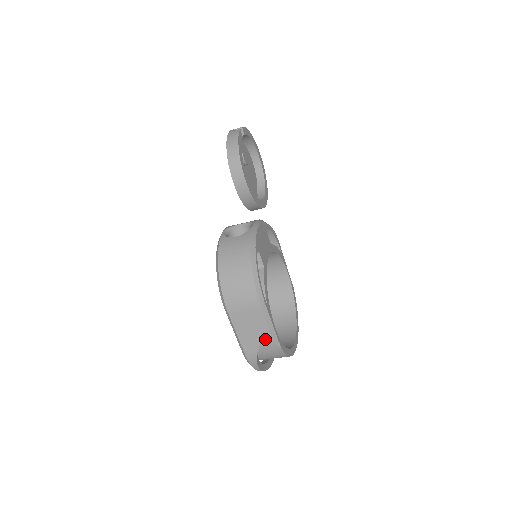
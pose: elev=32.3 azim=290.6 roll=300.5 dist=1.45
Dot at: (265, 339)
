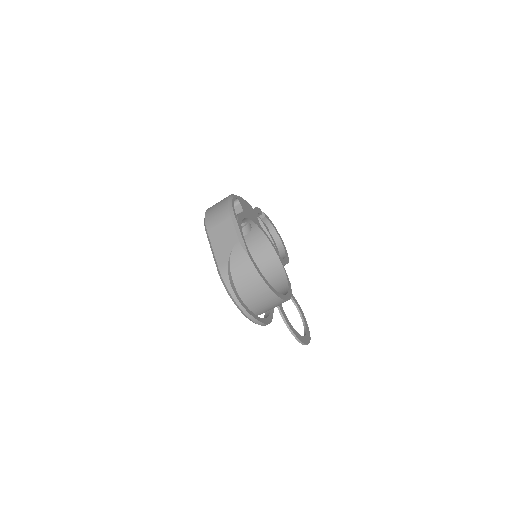
Dot at: (234, 246)
